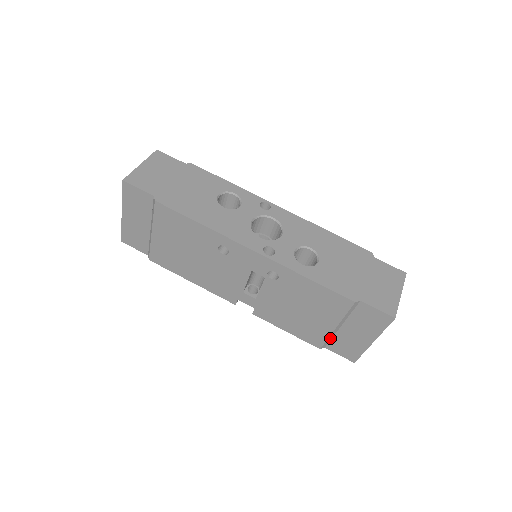
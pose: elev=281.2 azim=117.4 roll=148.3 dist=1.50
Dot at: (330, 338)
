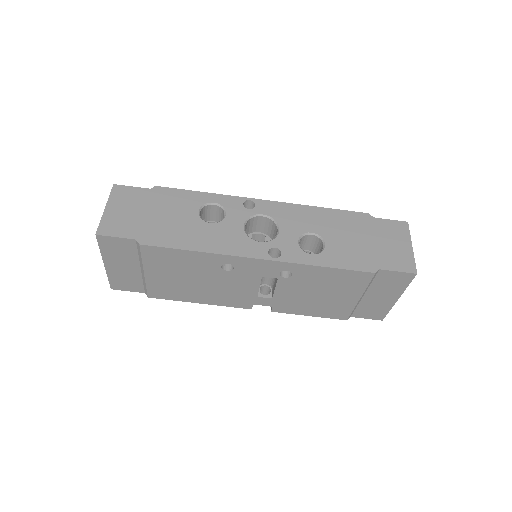
Dot at: (355, 308)
